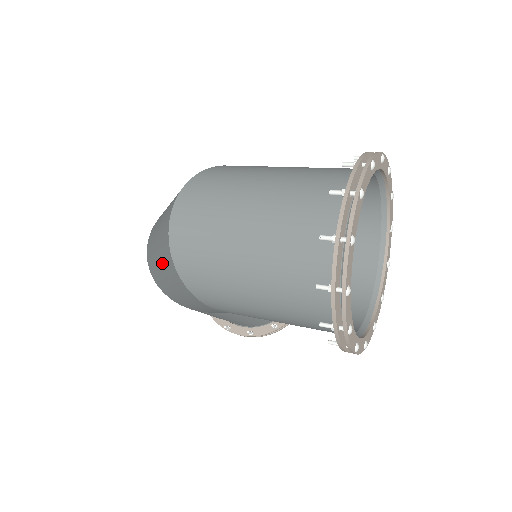
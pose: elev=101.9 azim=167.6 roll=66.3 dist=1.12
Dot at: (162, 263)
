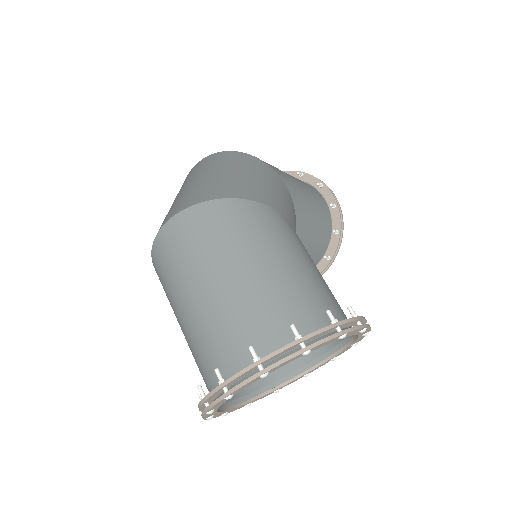
Dot at: occluded
